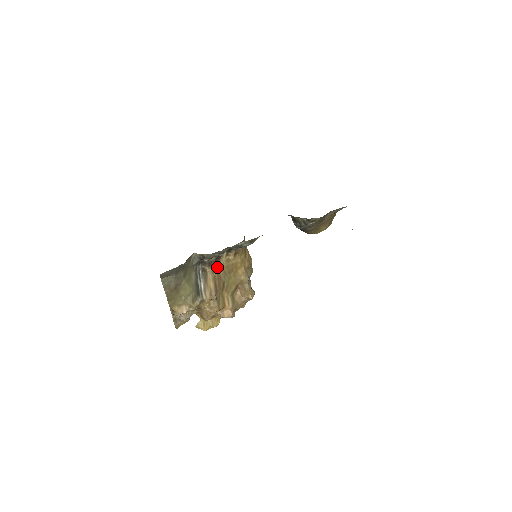
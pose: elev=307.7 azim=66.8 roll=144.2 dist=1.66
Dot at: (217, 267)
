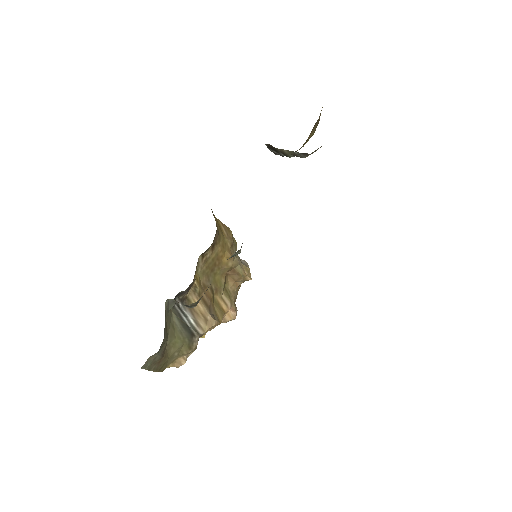
Dot at: (196, 279)
